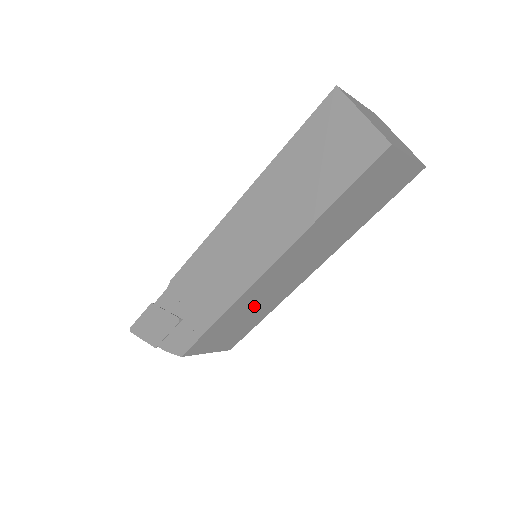
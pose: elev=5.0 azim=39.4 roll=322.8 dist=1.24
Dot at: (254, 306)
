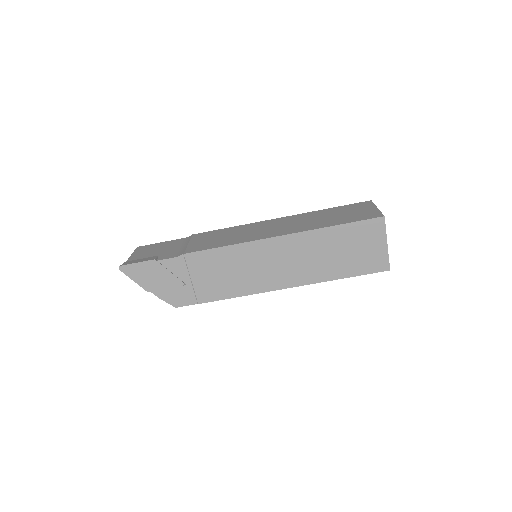
Dot at: occluded
